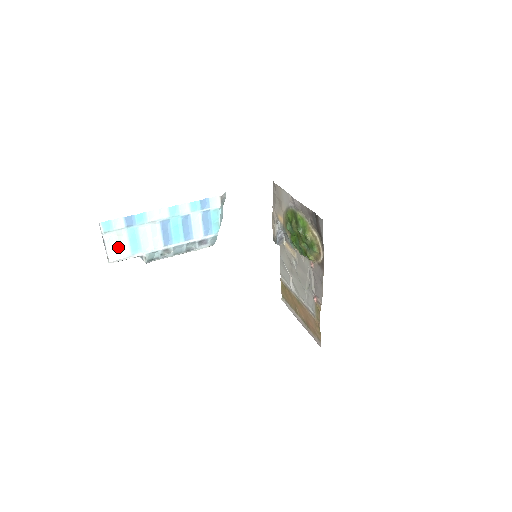
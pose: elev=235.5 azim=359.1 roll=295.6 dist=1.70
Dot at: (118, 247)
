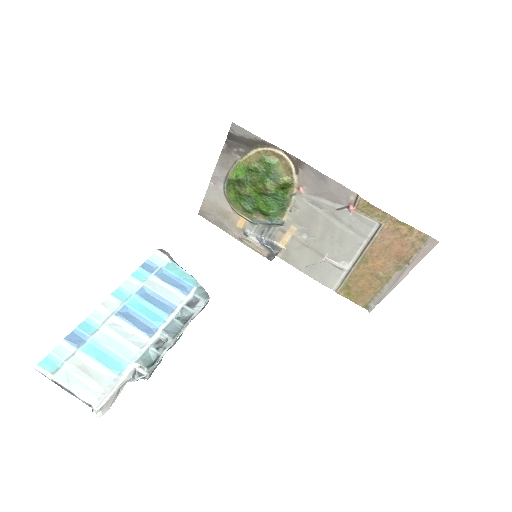
Dot at: (90, 380)
